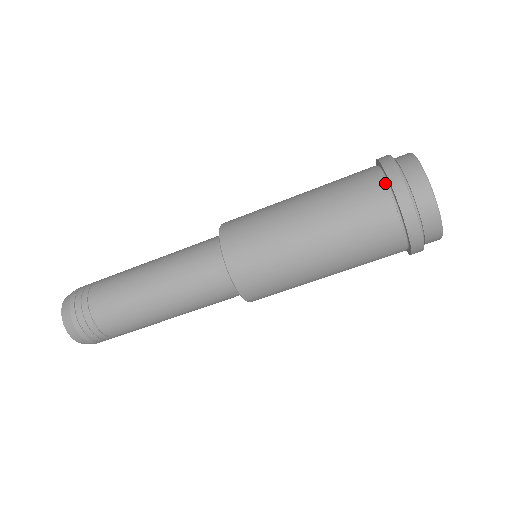
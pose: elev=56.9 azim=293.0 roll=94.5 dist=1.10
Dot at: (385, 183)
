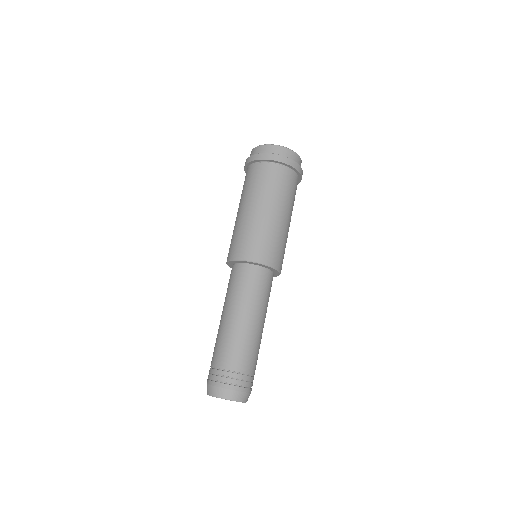
Dot at: (248, 168)
